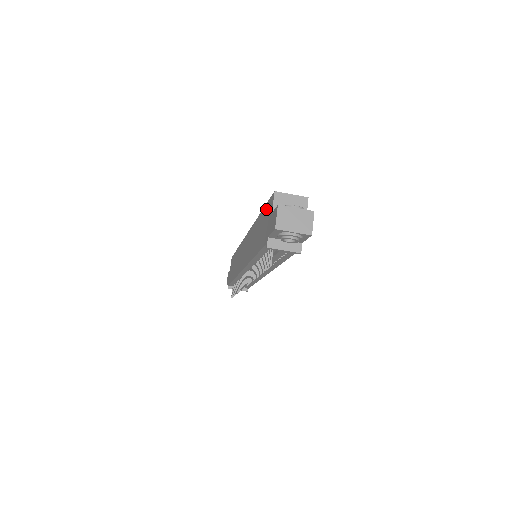
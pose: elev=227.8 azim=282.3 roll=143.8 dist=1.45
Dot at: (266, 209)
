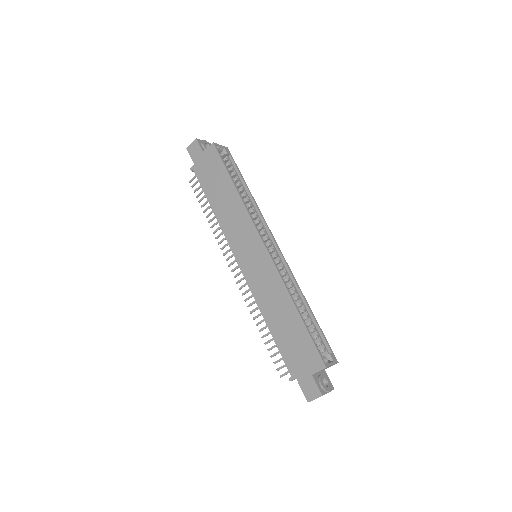
Dot at: (308, 344)
